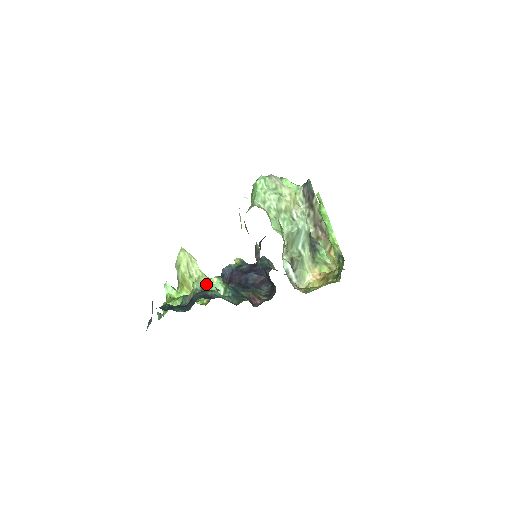
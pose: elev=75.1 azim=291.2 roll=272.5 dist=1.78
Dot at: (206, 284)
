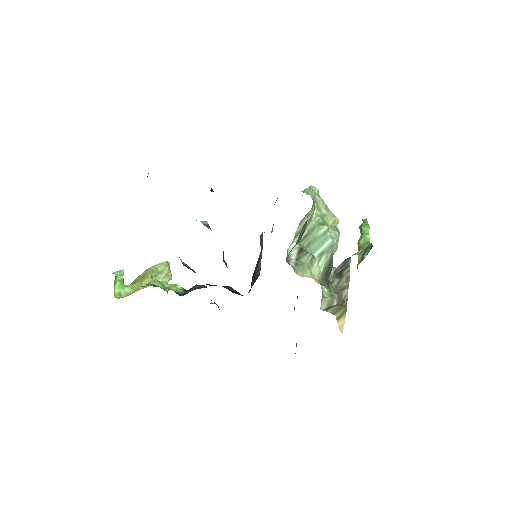
Dot at: occluded
